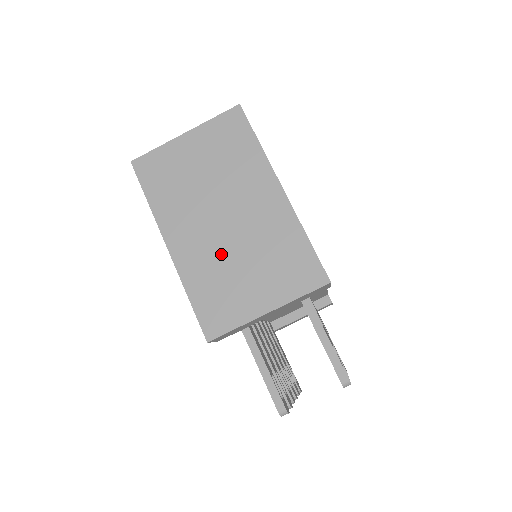
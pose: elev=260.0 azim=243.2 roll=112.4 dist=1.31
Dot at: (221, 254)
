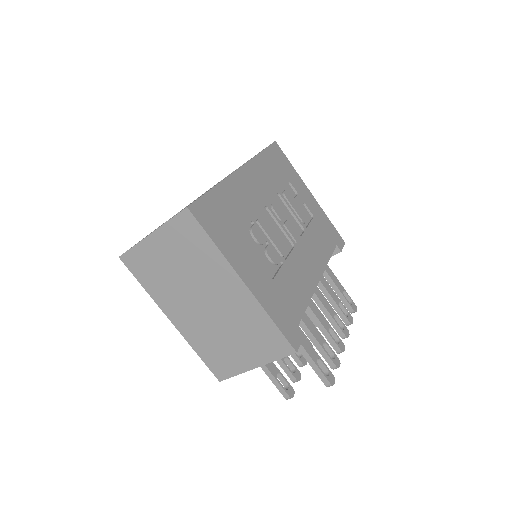
Dot at: (211, 329)
